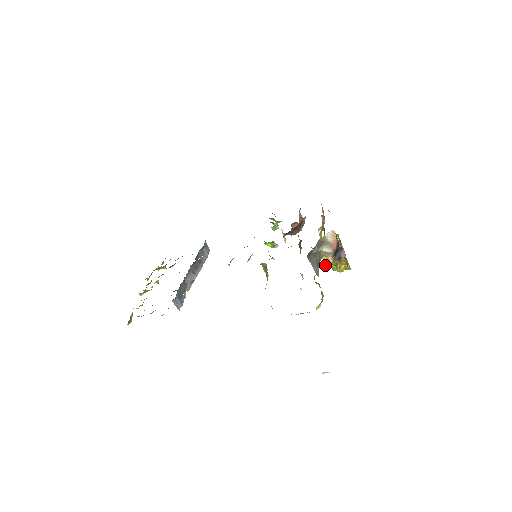
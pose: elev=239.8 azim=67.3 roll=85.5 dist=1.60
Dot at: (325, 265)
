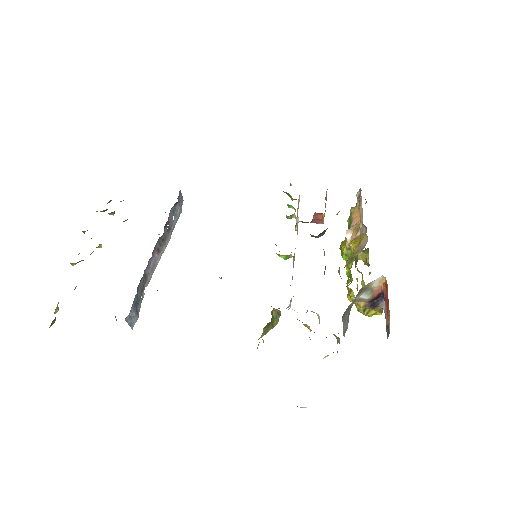
Dot at: (347, 296)
